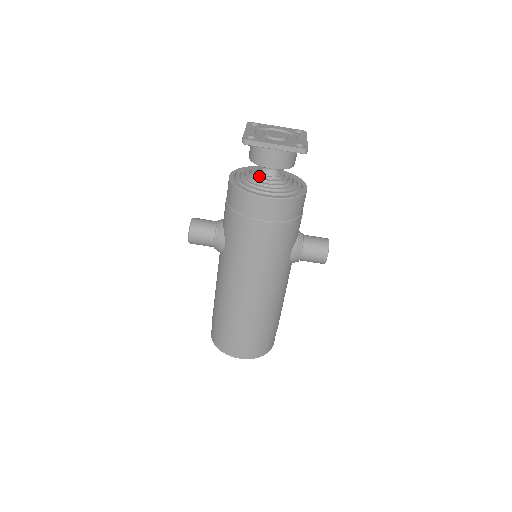
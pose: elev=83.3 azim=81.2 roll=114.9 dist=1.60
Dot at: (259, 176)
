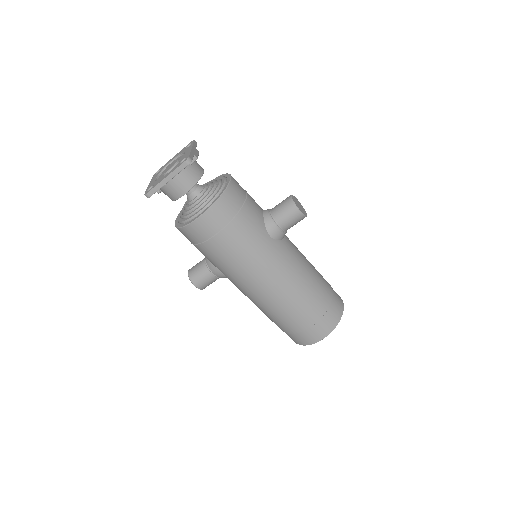
Dot at: (189, 205)
